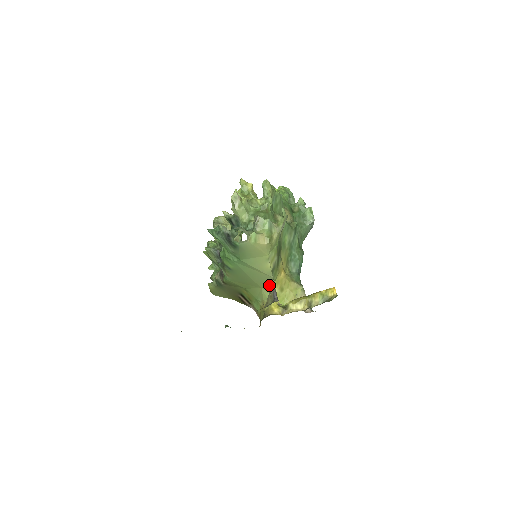
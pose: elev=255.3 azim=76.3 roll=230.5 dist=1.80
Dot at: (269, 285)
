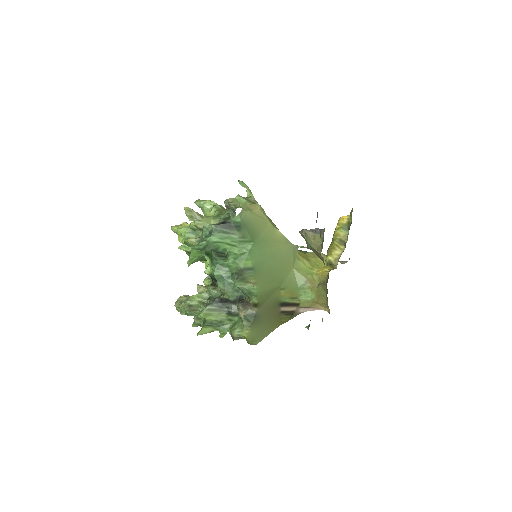
Dot at: (296, 259)
